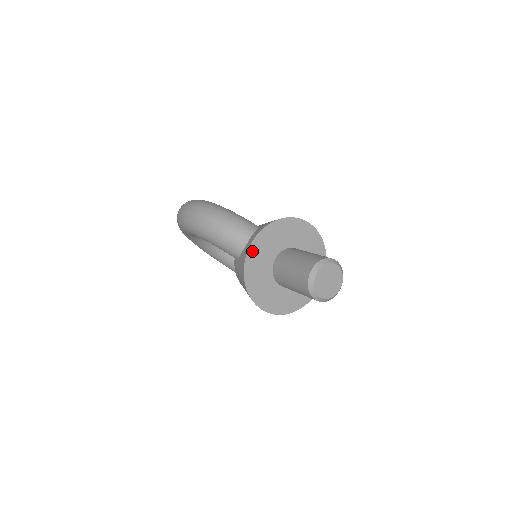
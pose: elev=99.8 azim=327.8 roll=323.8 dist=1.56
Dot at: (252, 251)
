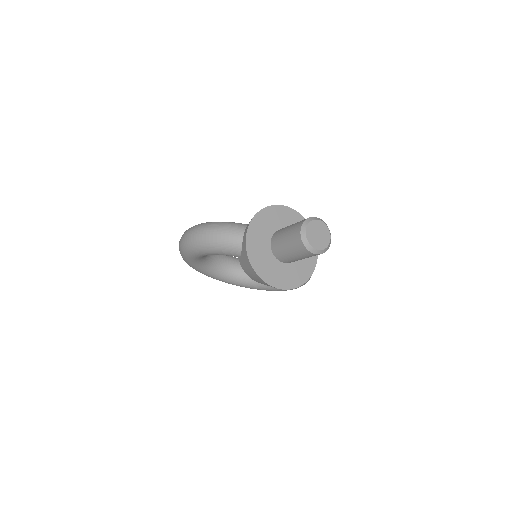
Dot at: (249, 241)
